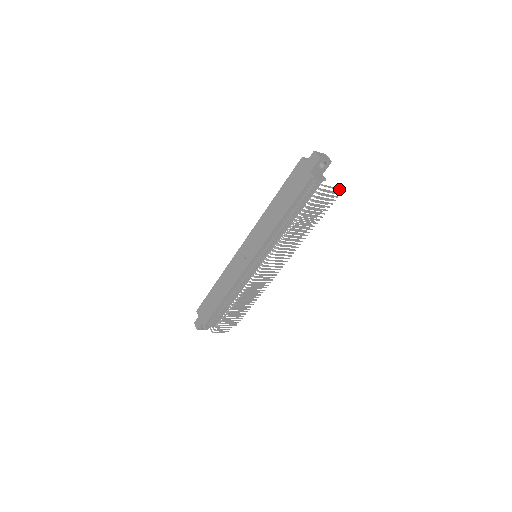
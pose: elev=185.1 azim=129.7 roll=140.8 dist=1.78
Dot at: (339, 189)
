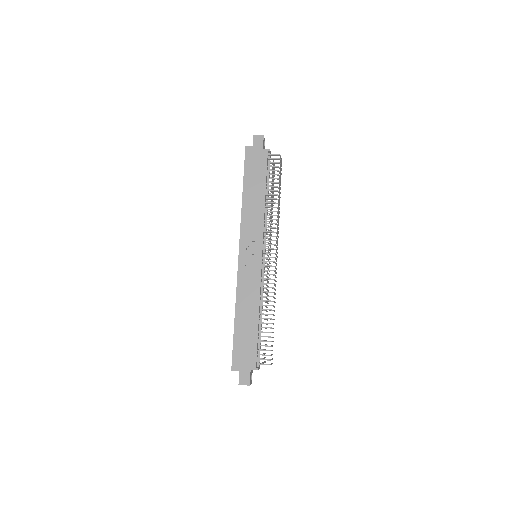
Dot at: occluded
